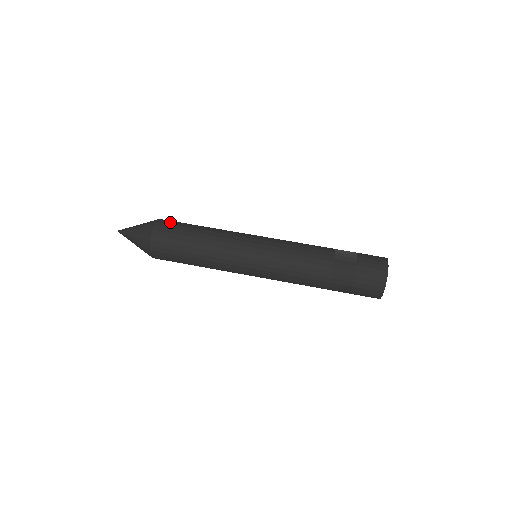
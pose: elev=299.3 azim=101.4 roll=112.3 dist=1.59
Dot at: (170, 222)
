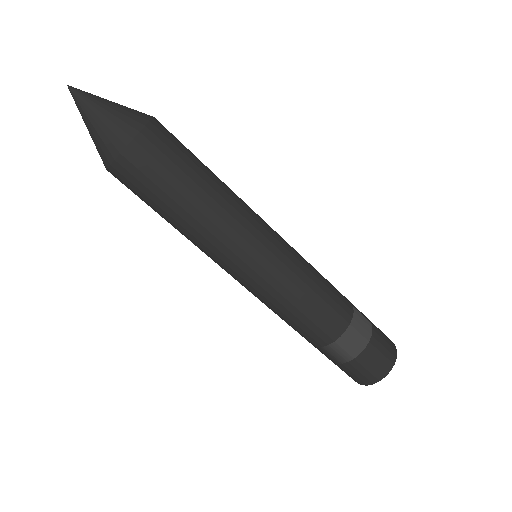
Dot at: (138, 172)
